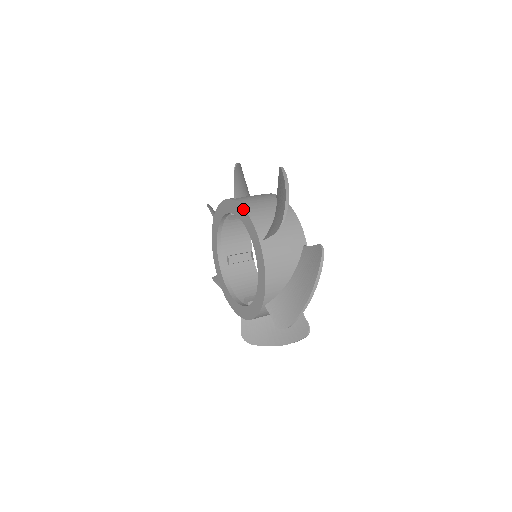
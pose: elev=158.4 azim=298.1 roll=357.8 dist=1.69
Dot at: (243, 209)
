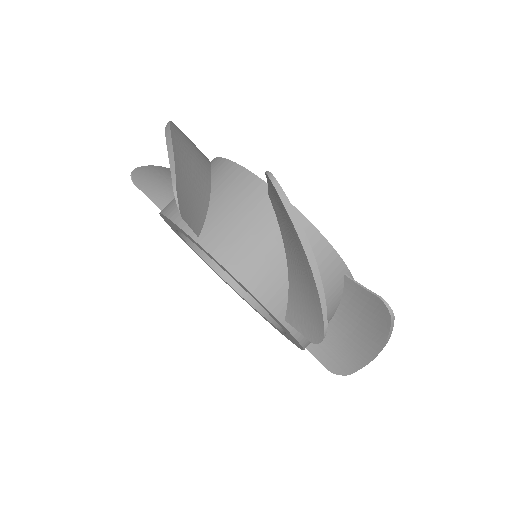
Dot at: occluded
